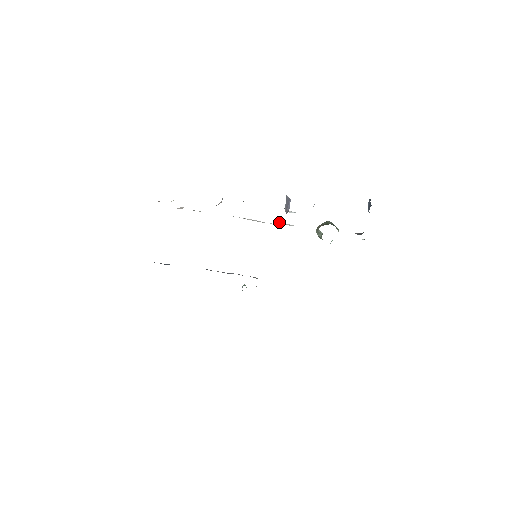
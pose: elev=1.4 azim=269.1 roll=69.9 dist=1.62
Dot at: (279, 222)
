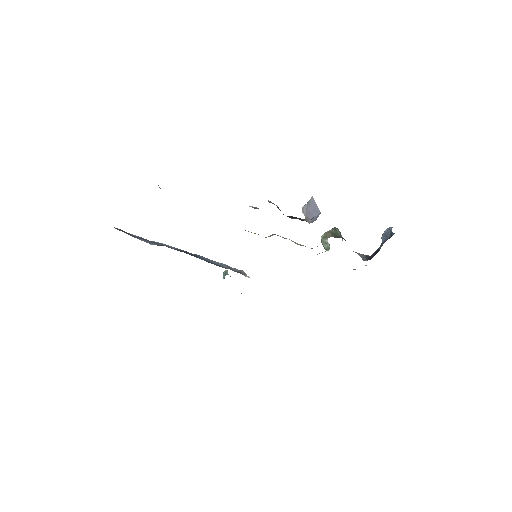
Dot at: occluded
